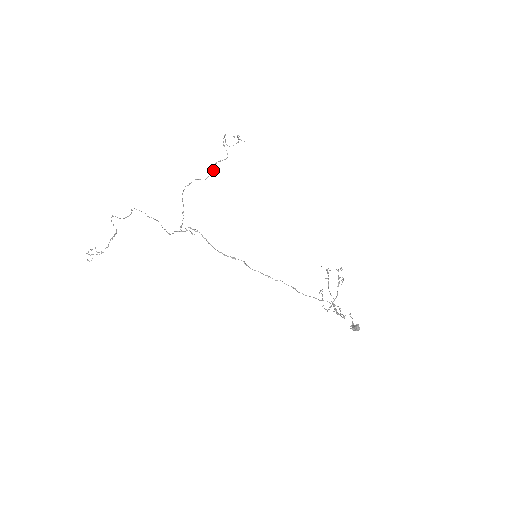
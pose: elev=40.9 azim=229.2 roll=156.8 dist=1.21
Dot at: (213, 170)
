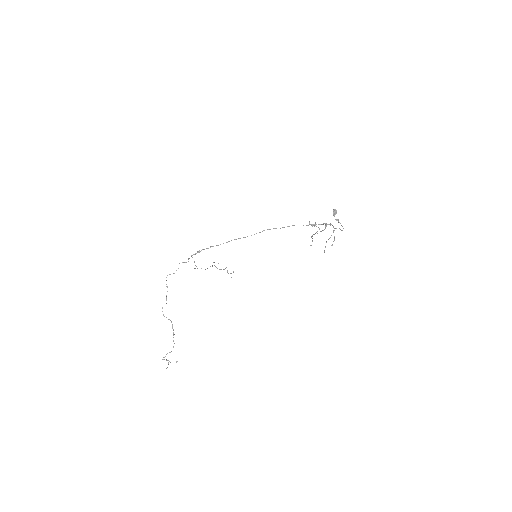
Dot at: occluded
